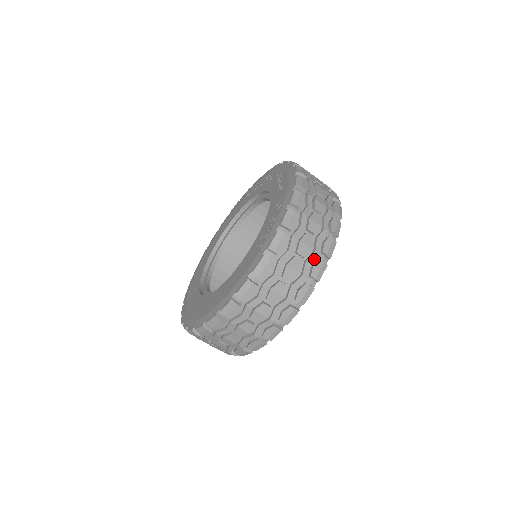
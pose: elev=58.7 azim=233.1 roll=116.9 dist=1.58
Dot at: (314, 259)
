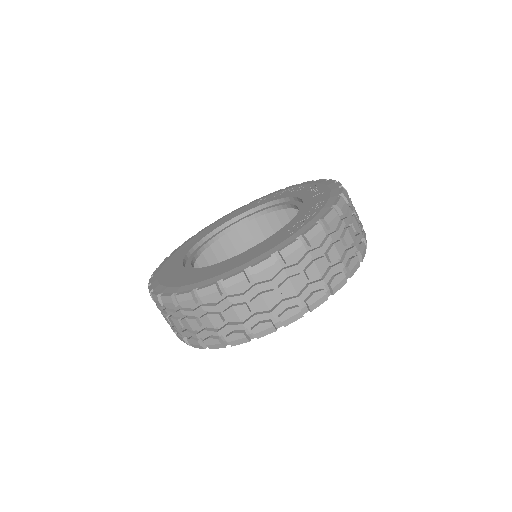
Dot at: (337, 270)
